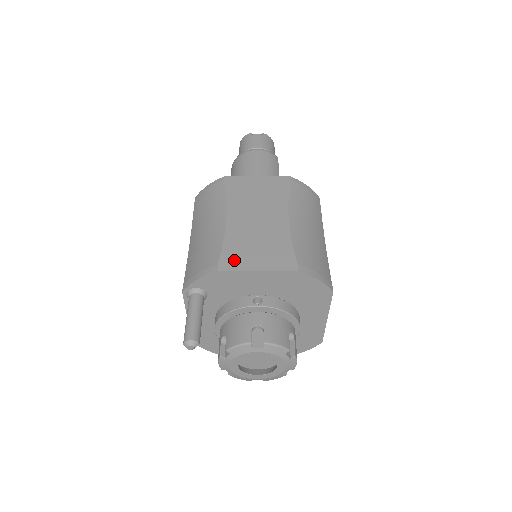
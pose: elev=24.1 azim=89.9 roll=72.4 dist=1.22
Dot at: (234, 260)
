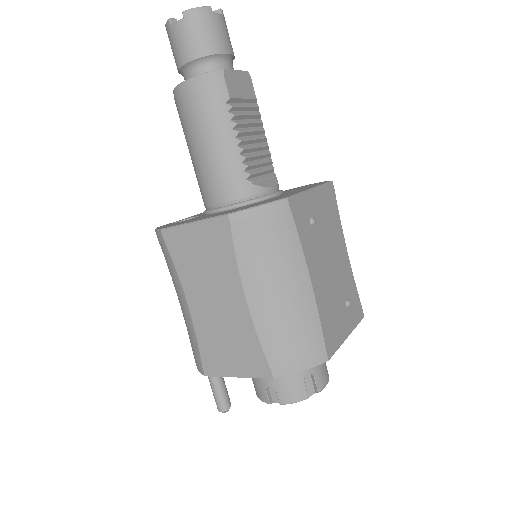
Dot at: (213, 364)
